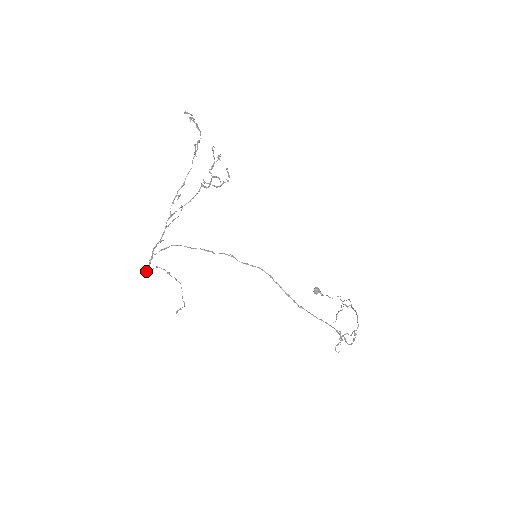
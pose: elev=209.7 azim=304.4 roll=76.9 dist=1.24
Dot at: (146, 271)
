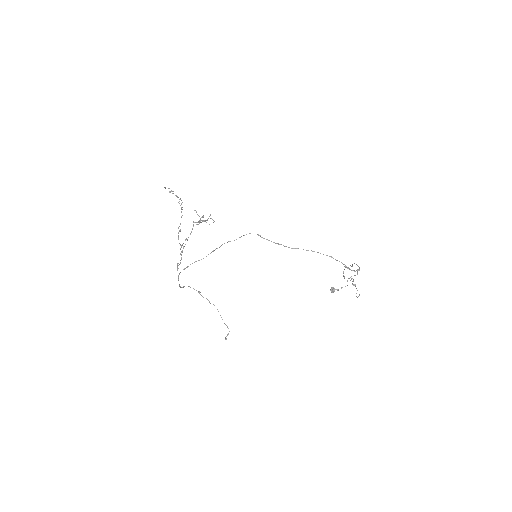
Dot at: (179, 285)
